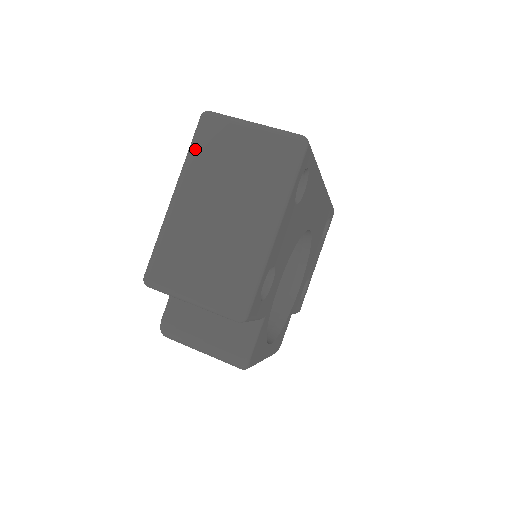
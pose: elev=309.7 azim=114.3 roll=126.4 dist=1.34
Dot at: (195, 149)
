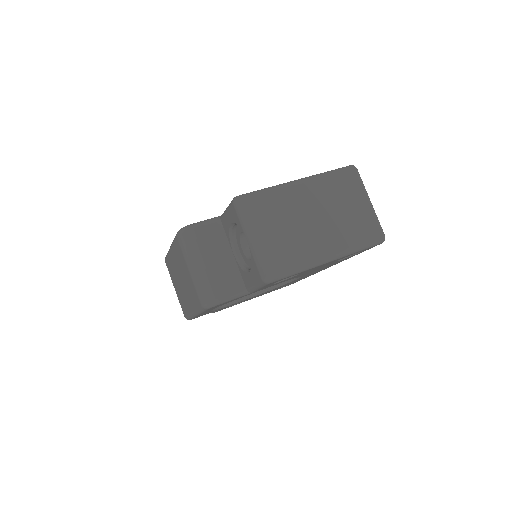
Dot at: (334, 175)
